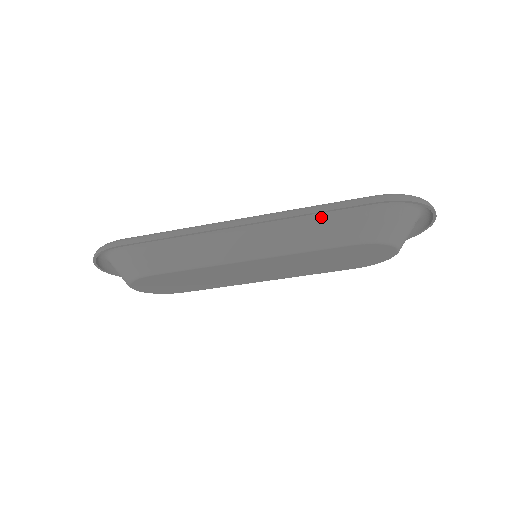
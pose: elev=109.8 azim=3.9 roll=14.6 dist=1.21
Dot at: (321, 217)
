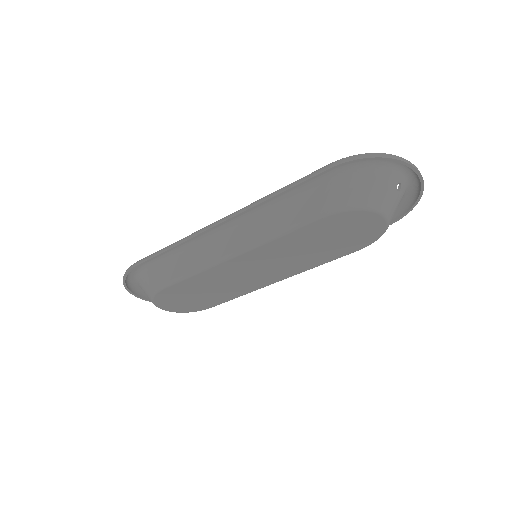
Dot at: (292, 199)
